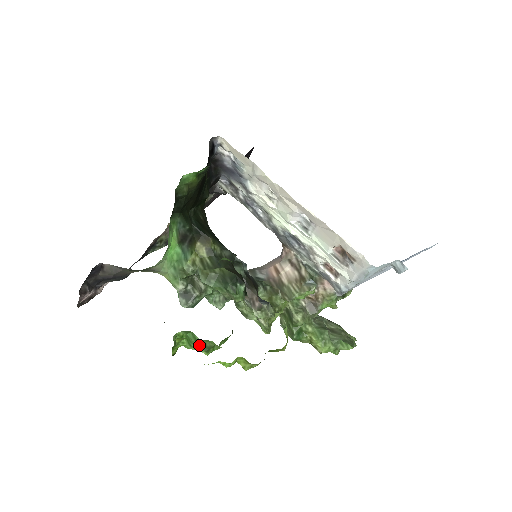
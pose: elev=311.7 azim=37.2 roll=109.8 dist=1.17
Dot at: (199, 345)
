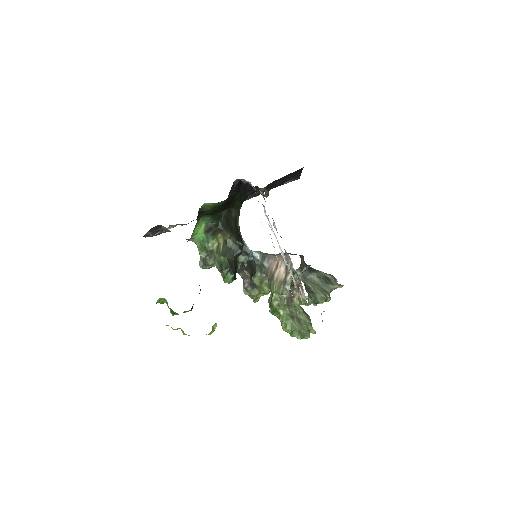
Dot at: (170, 309)
